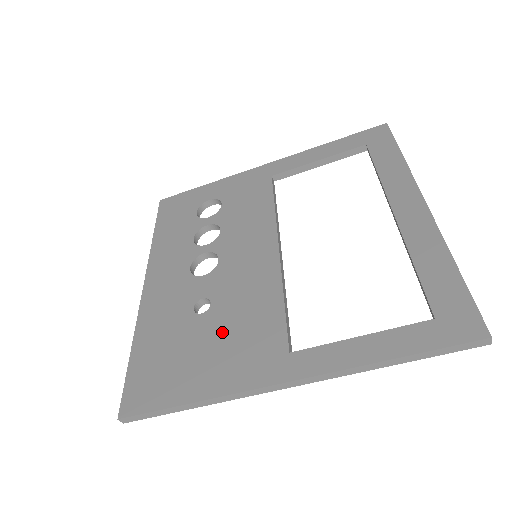
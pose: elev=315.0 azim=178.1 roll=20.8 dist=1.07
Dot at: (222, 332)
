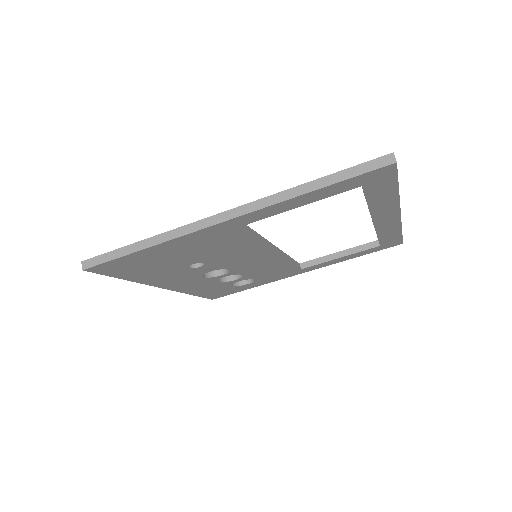
Dot at: occluded
